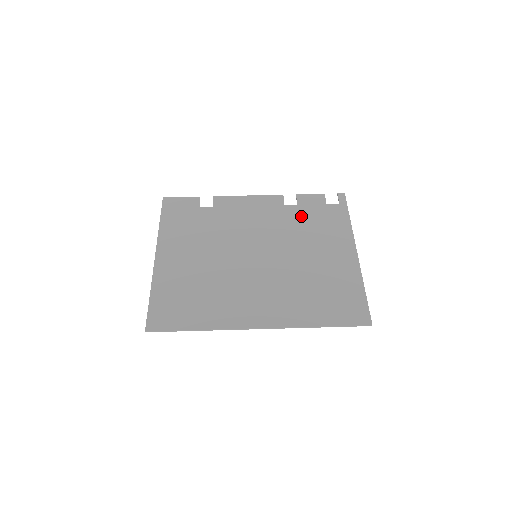
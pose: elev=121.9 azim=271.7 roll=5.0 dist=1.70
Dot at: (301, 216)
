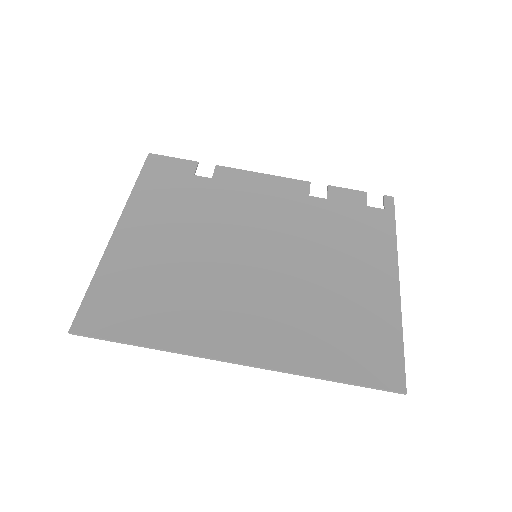
Dot at: (329, 214)
